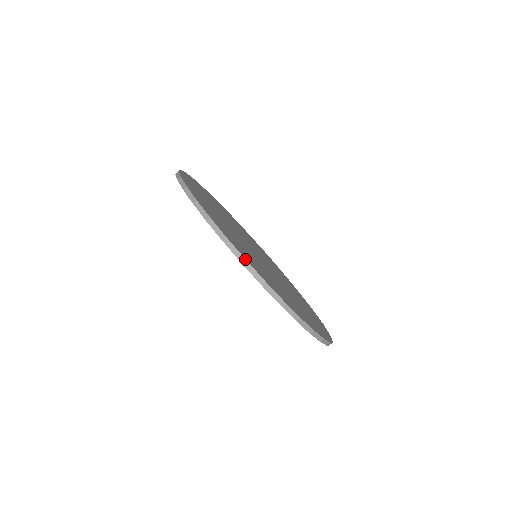
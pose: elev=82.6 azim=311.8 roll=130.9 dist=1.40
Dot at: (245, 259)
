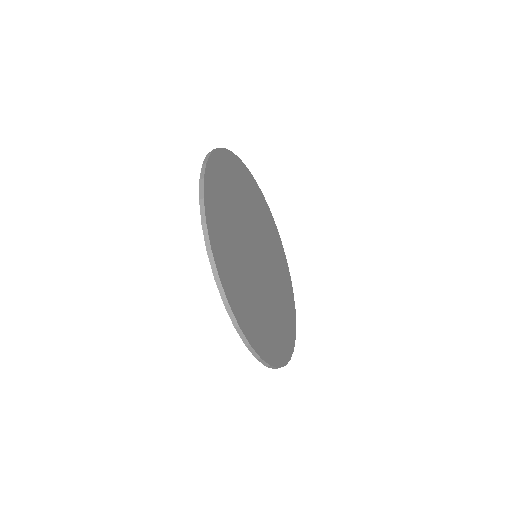
Dot at: occluded
